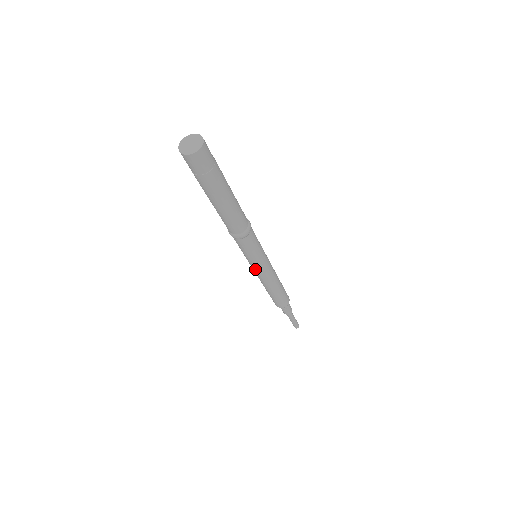
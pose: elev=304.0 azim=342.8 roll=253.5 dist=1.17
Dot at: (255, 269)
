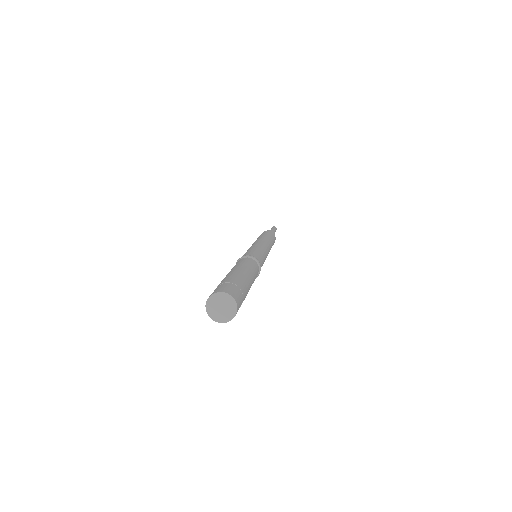
Dot at: occluded
